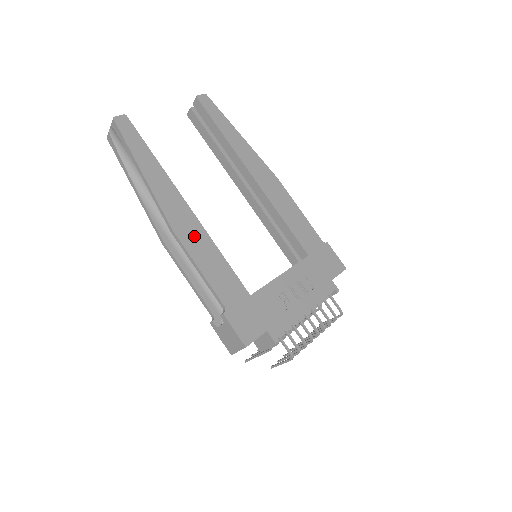
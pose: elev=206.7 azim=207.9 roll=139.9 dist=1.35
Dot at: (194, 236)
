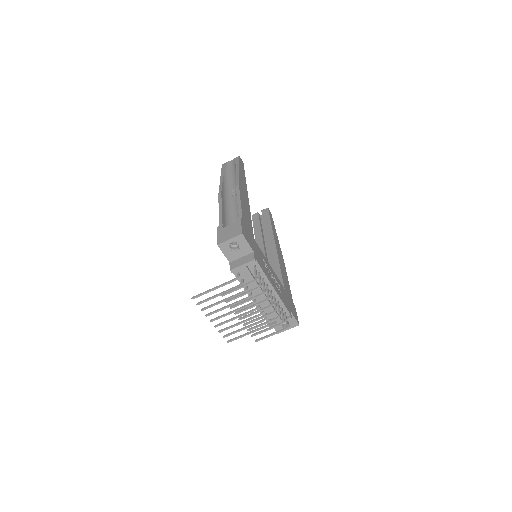
Dot at: (245, 199)
